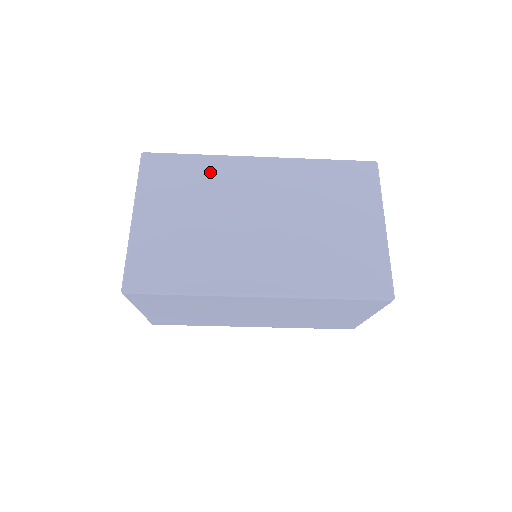
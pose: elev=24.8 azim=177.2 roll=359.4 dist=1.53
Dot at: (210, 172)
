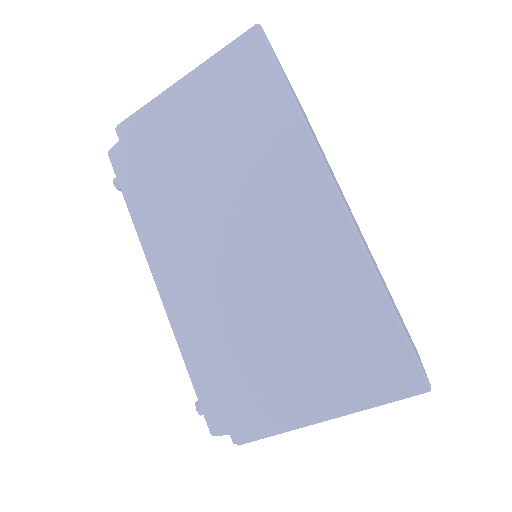
Dot at: occluded
